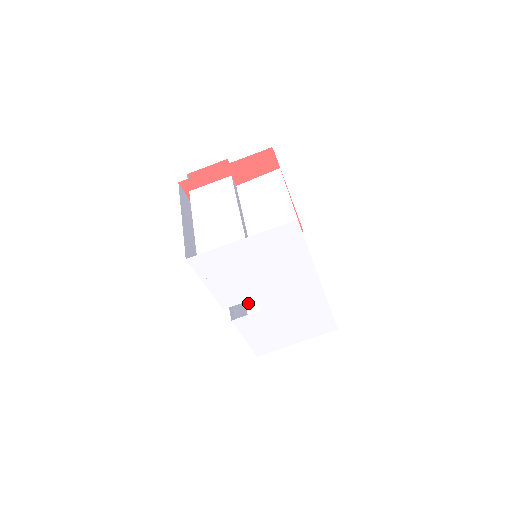
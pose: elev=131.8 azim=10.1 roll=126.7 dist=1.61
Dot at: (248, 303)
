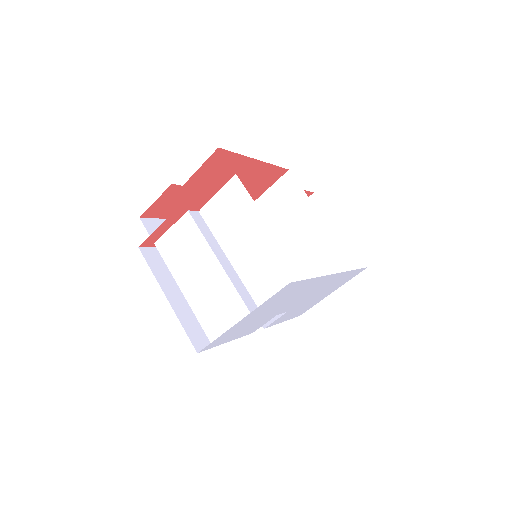
Dot at: occluded
